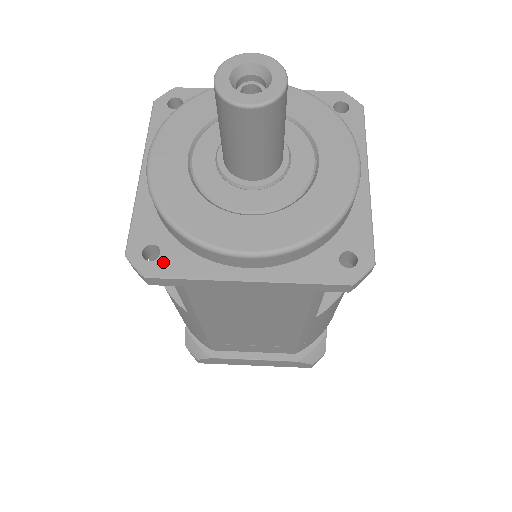
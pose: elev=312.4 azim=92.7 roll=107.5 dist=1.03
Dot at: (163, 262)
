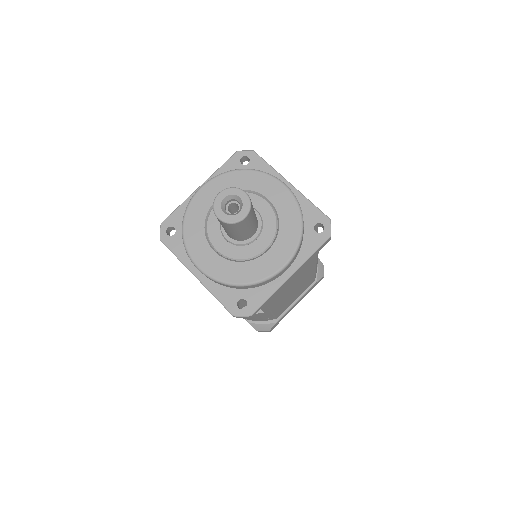
Dot at: (251, 303)
